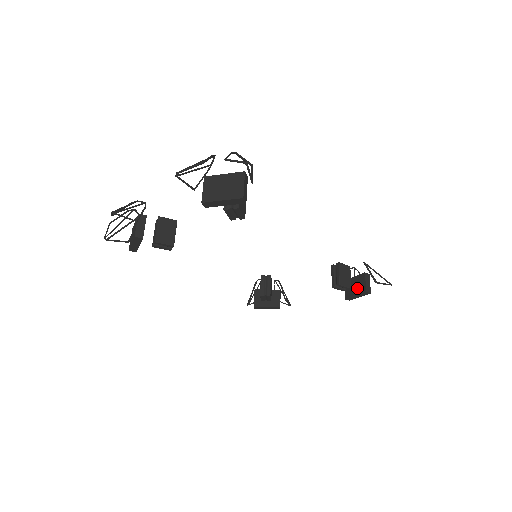
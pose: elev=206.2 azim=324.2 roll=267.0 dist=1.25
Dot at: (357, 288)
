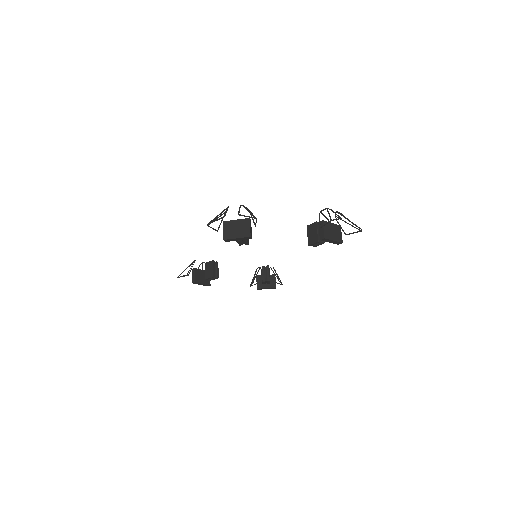
Dot at: occluded
